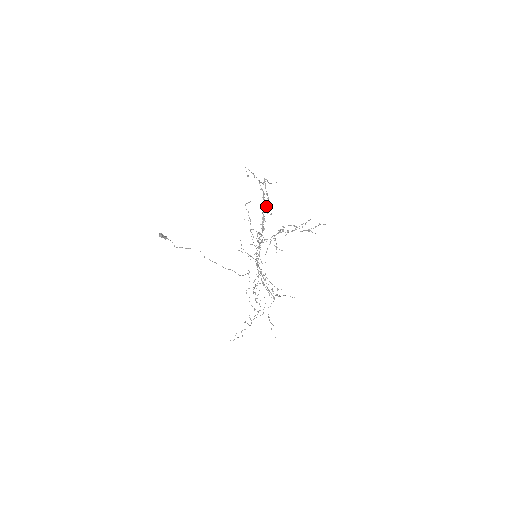
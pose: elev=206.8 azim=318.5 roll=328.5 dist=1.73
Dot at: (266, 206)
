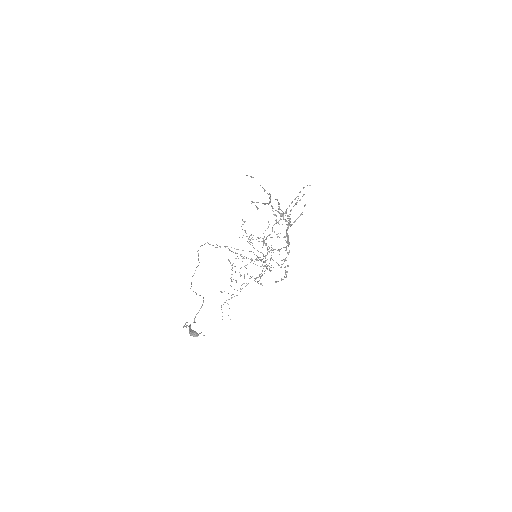
Dot at: (288, 225)
